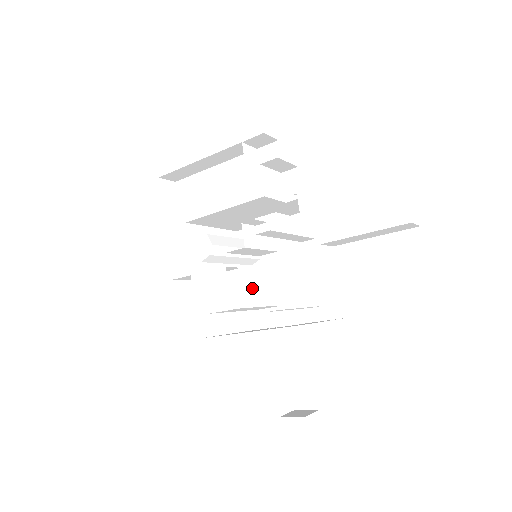
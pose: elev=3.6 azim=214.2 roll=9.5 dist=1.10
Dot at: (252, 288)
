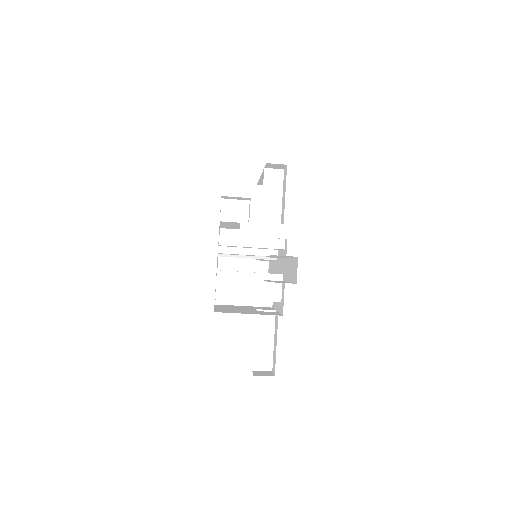
Dot at: occluded
